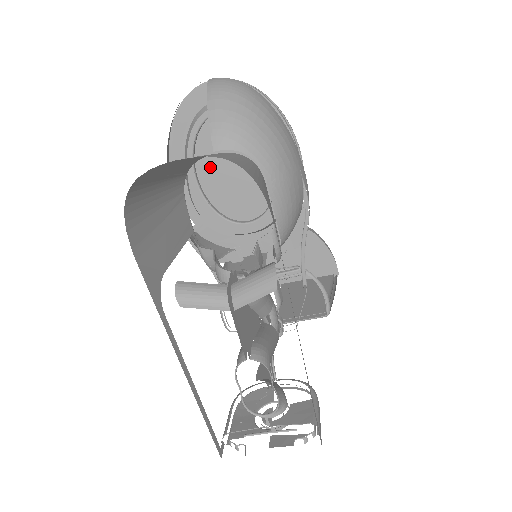
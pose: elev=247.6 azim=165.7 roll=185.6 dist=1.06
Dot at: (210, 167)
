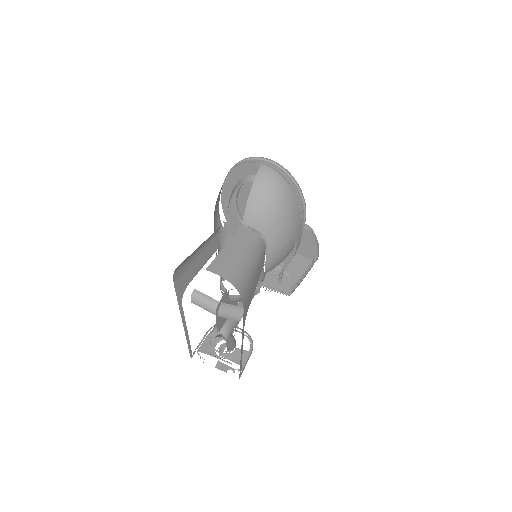
Dot at: (247, 199)
